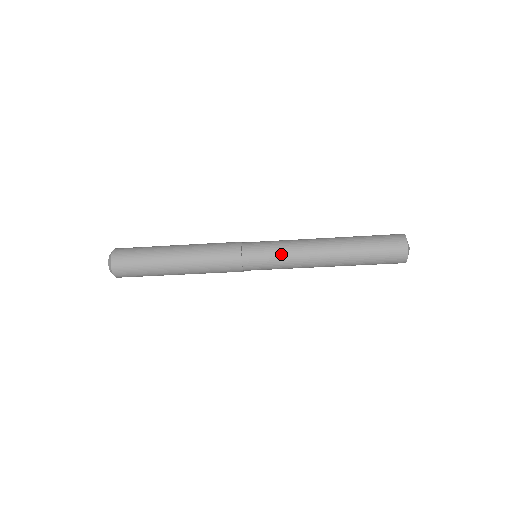
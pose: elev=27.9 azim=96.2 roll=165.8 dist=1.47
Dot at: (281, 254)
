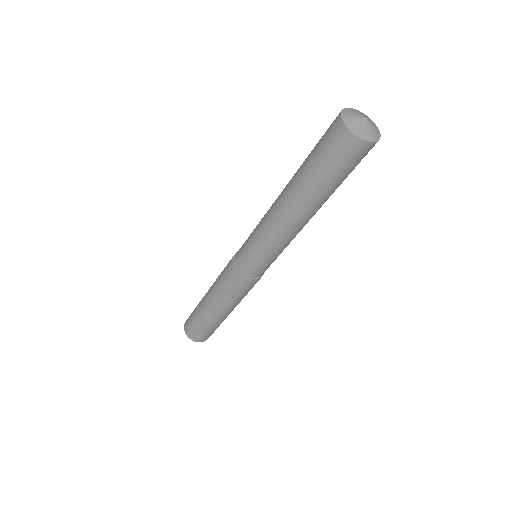
Dot at: occluded
